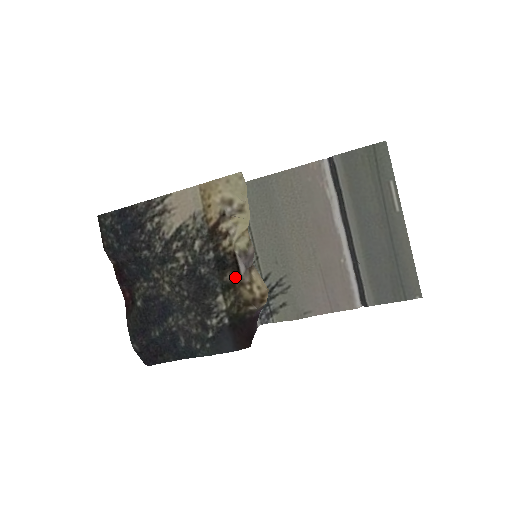
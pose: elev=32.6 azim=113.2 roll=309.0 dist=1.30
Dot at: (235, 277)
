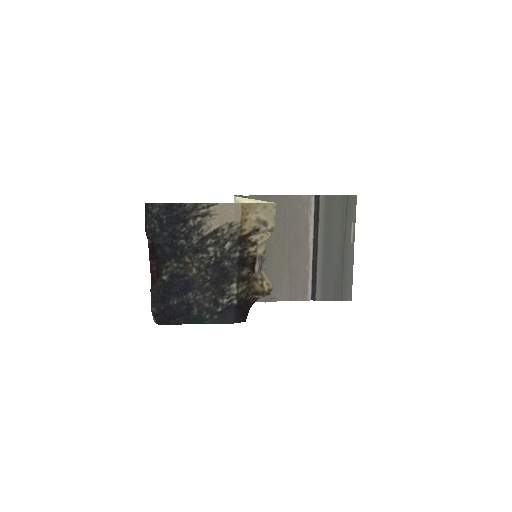
Dot at: (251, 273)
